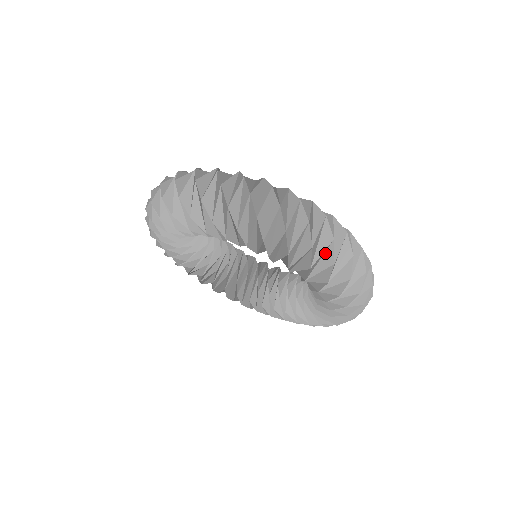
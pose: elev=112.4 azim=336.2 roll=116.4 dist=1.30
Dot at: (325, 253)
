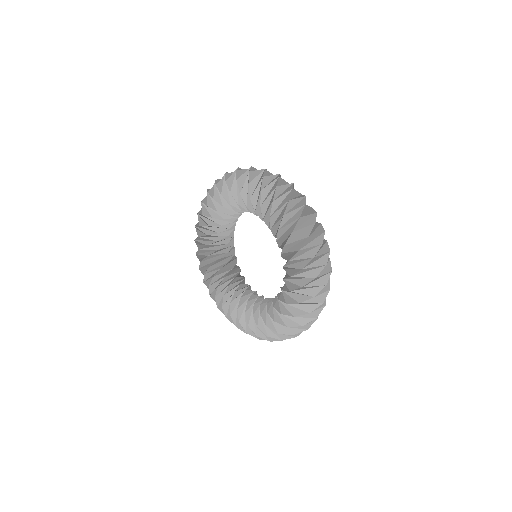
Dot at: (286, 197)
